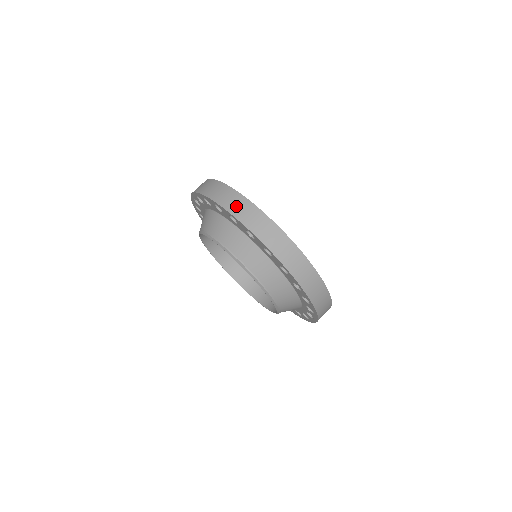
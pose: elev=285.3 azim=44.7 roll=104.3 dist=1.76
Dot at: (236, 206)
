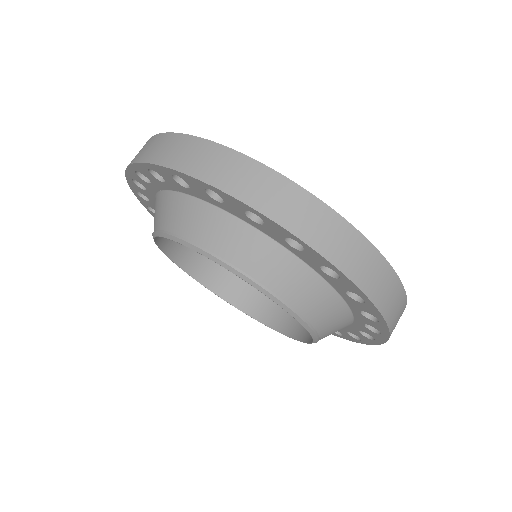
Dot at: (309, 222)
